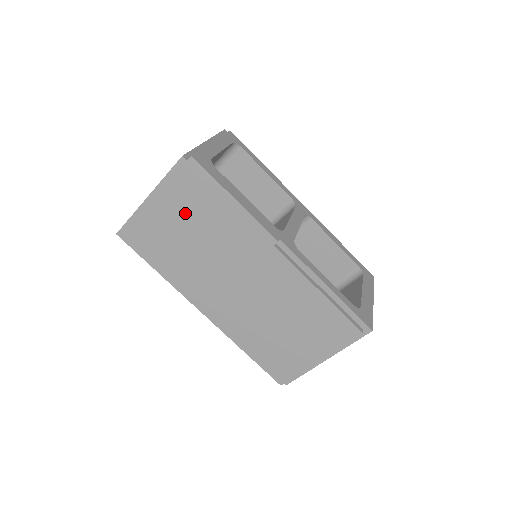
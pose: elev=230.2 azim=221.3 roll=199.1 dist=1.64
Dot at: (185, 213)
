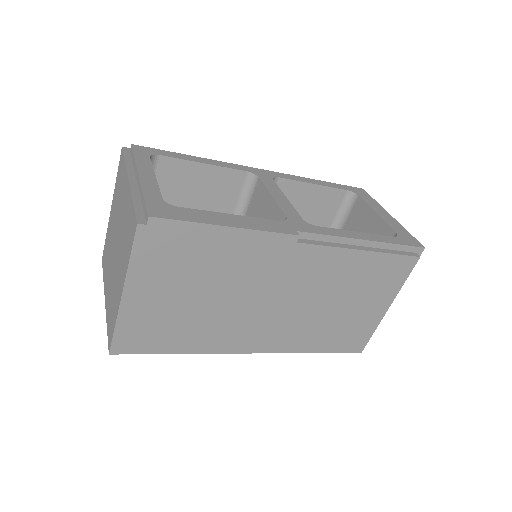
Dot at: (178, 279)
